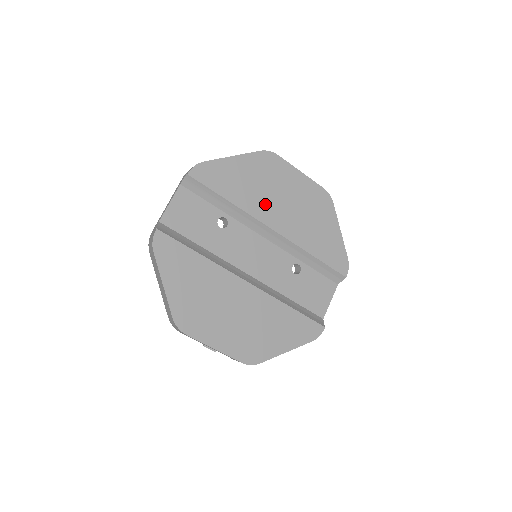
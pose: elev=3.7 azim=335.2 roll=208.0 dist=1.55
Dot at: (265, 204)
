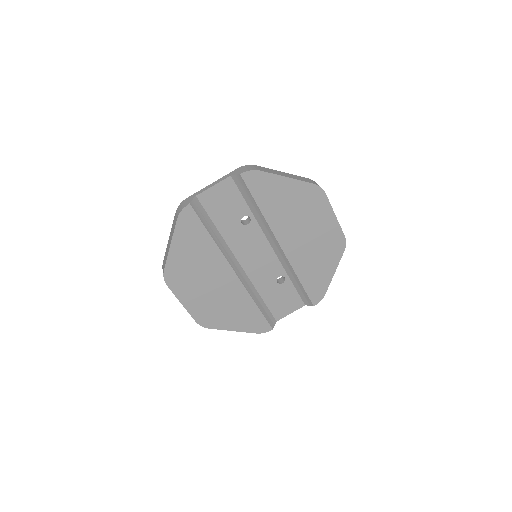
Dot at: (288, 226)
